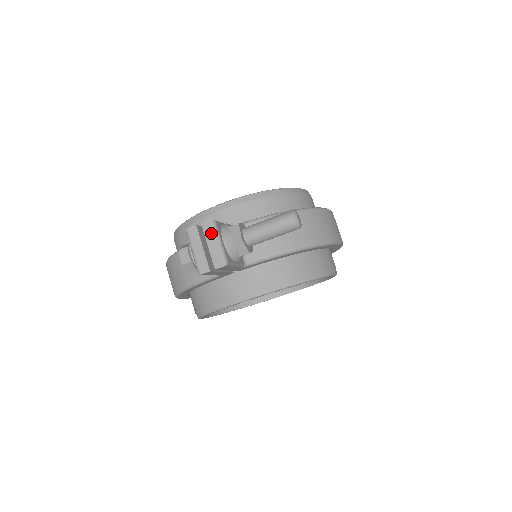
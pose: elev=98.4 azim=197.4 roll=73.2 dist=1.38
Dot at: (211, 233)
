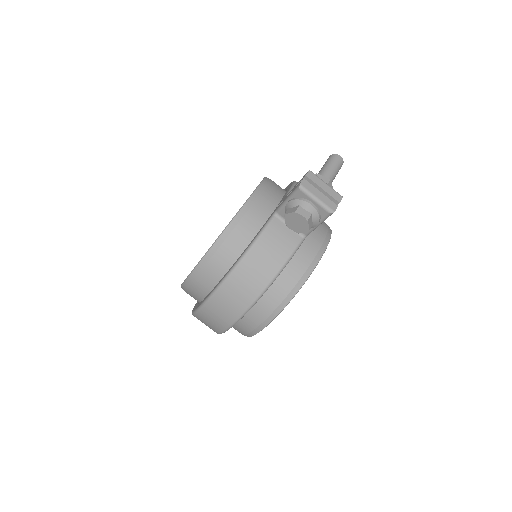
Dot at: (317, 179)
